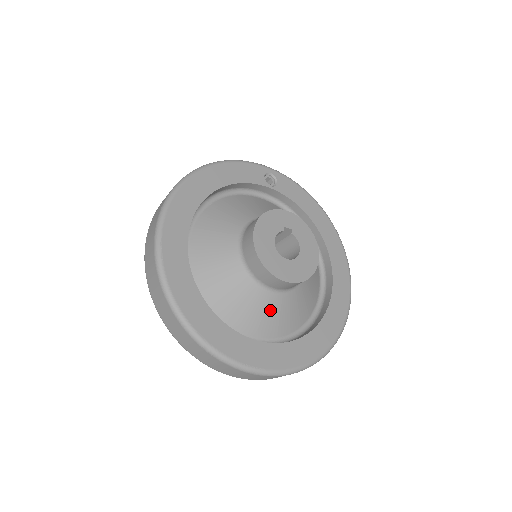
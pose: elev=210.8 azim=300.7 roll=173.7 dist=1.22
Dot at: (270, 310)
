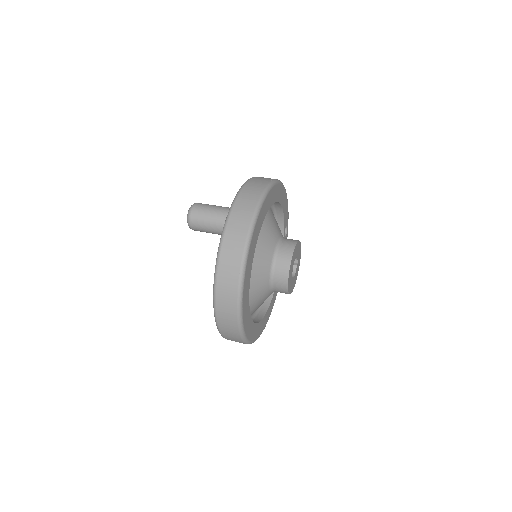
Dot at: (259, 288)
